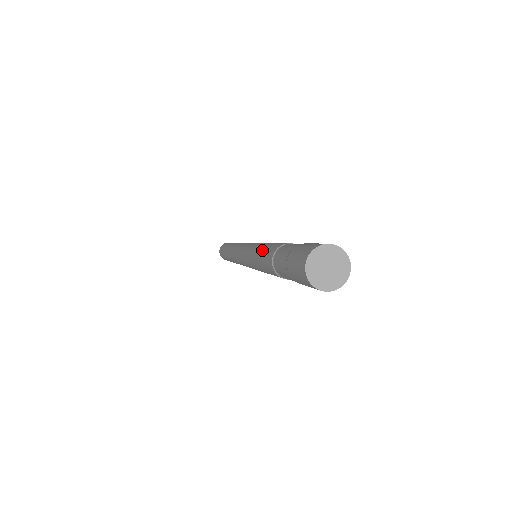
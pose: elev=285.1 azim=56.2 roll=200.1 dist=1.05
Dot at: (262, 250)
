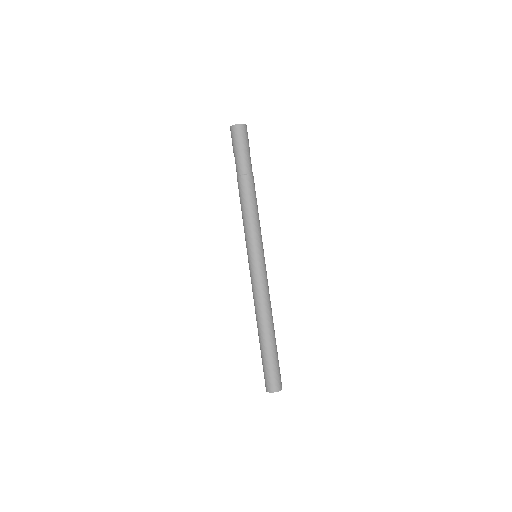
Dot at: occluded
